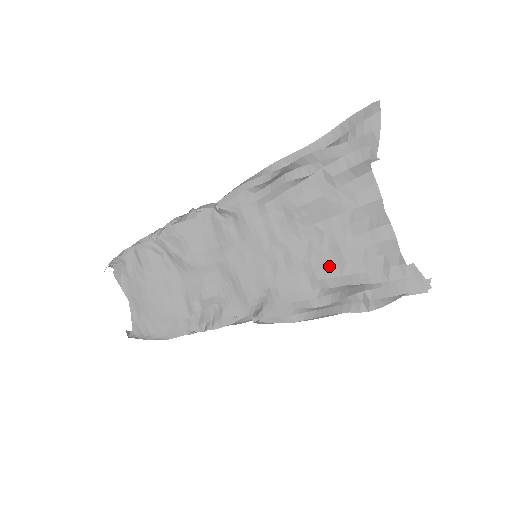
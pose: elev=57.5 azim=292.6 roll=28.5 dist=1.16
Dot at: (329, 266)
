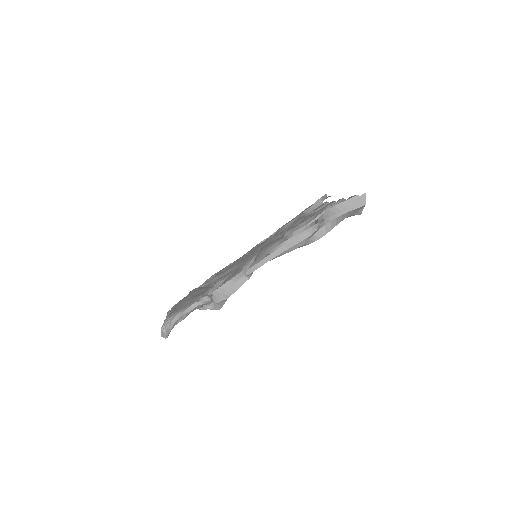
Dot at: (294, 226)
